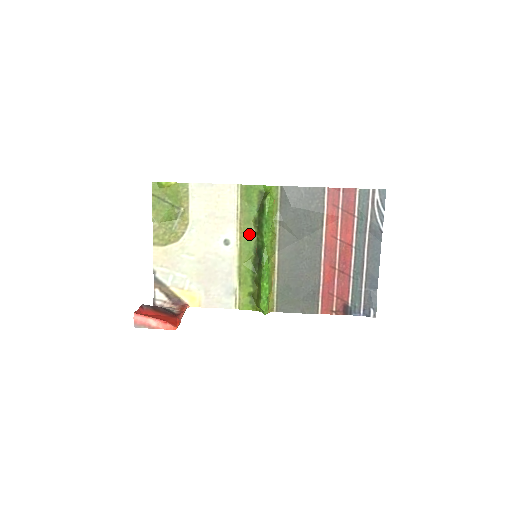
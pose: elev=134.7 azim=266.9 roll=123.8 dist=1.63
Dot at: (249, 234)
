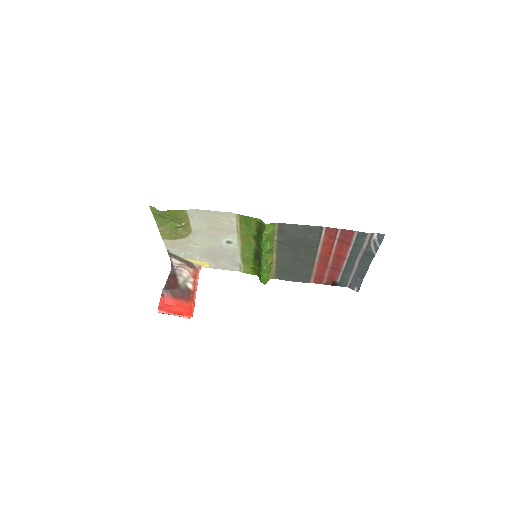
Dot at: (249, 242)
